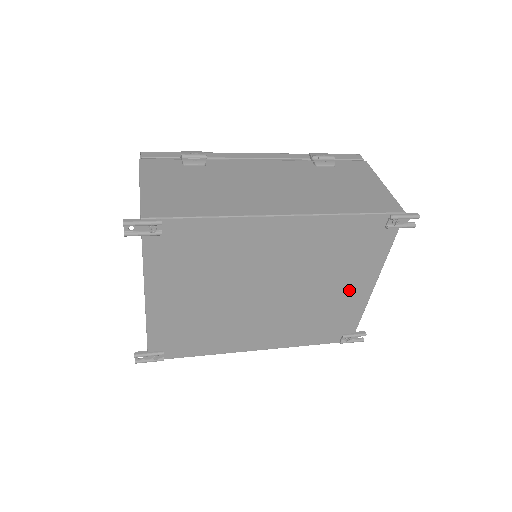
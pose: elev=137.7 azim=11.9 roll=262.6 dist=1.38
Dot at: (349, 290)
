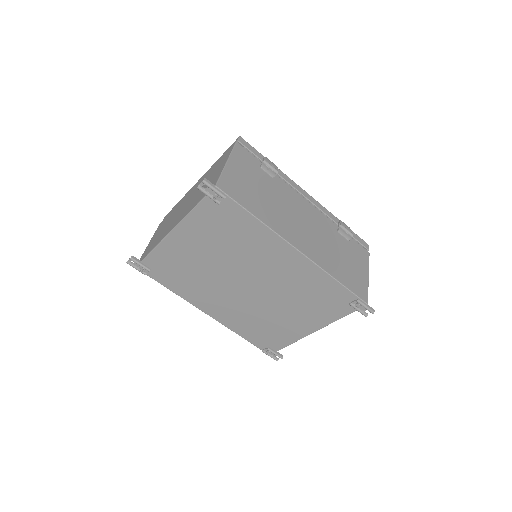
Dot at: (296, 323)
